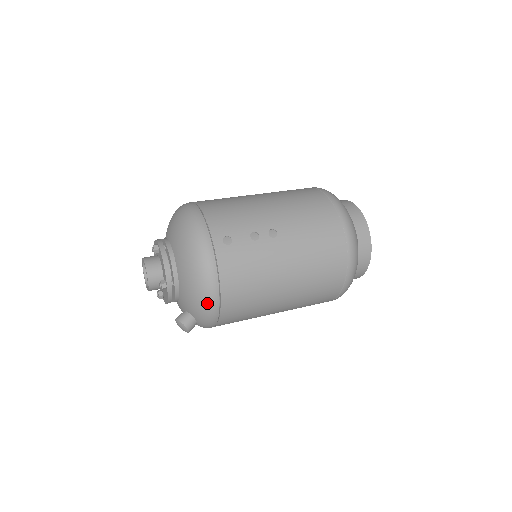
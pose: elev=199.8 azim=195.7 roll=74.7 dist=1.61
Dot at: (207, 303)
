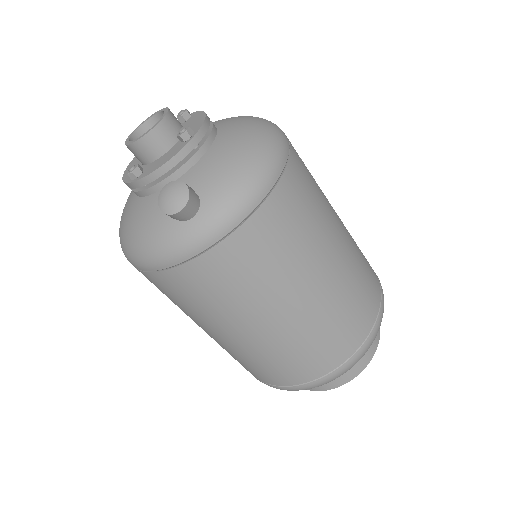
Dot at: (255, 176)
